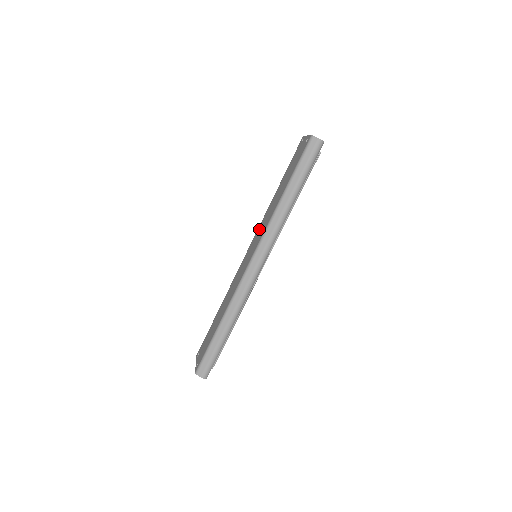
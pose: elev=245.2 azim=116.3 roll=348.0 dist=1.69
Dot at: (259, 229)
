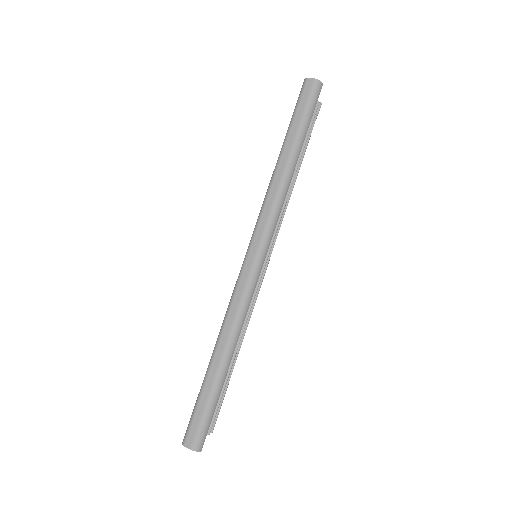
Dot at: occluded
